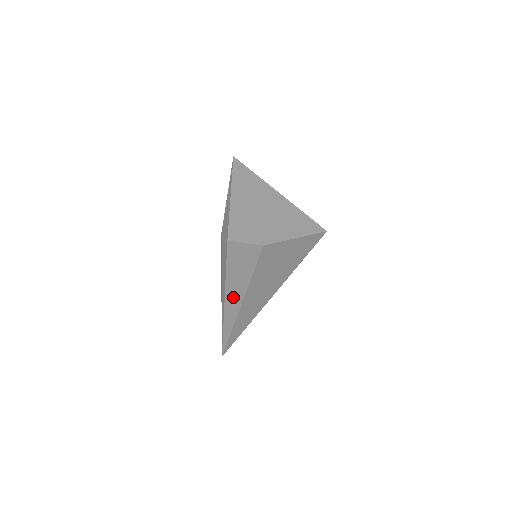
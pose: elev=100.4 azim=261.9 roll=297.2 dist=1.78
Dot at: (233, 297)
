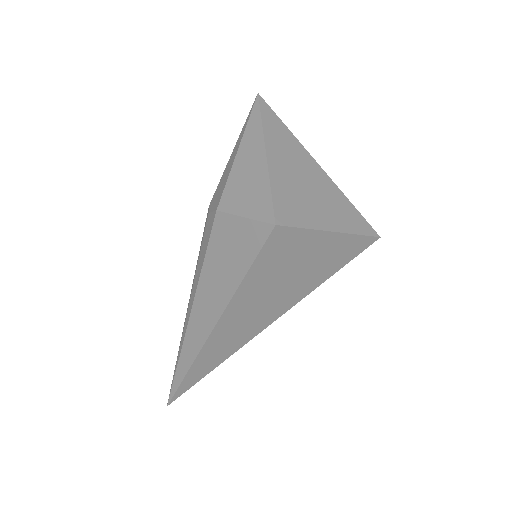
Dot at: (204, 312)
